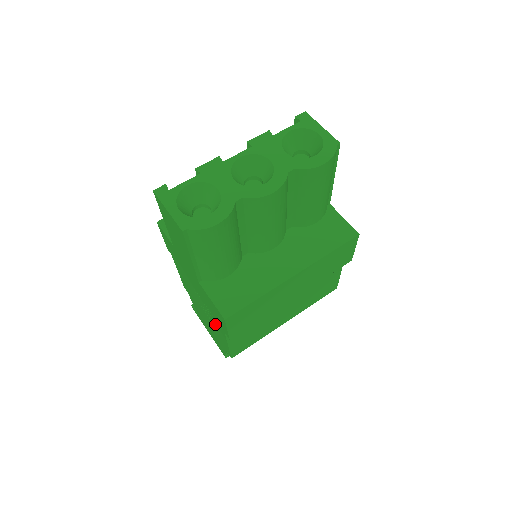
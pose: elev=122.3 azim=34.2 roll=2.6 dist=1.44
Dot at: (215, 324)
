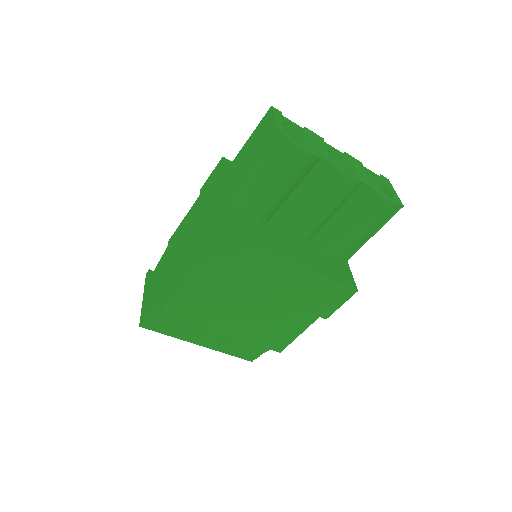
Dot at: (186, 263)
